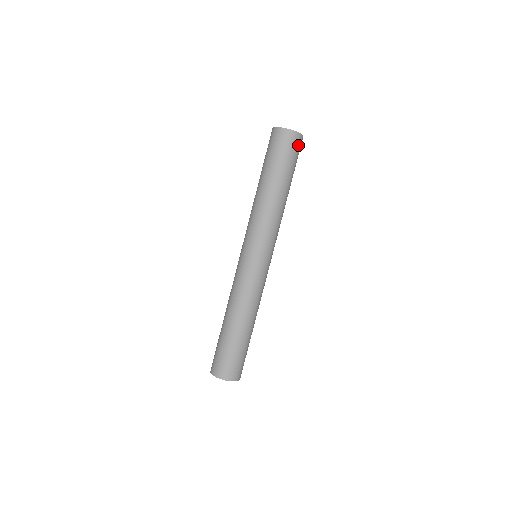
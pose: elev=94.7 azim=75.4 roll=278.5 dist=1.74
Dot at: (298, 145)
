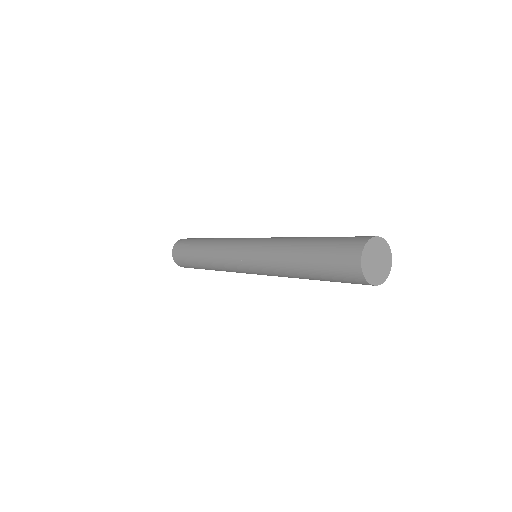
Dot at: occluded
